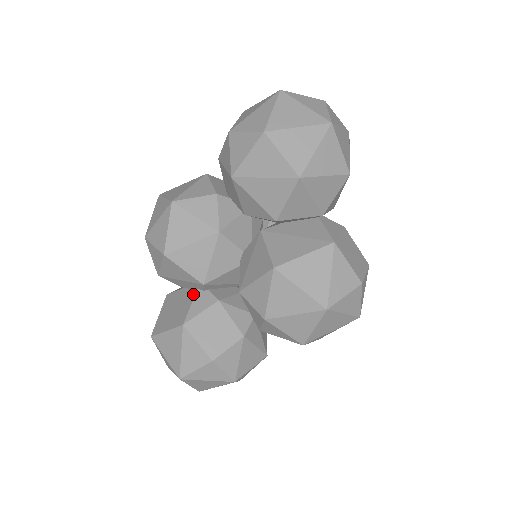
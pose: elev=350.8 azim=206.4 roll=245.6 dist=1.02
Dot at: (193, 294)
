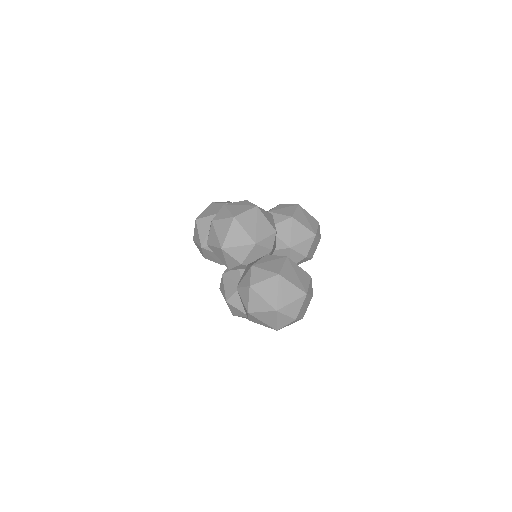
Dot at: occluded
